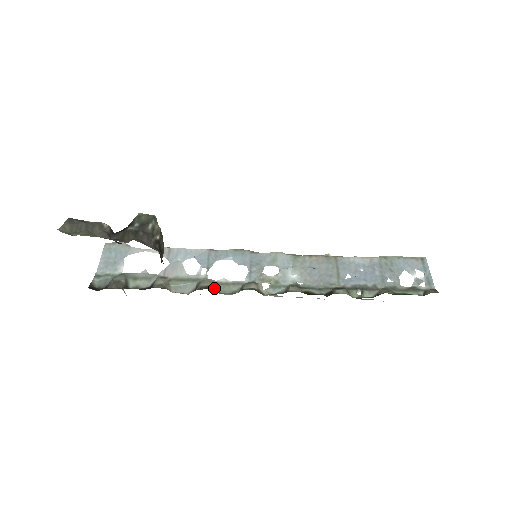
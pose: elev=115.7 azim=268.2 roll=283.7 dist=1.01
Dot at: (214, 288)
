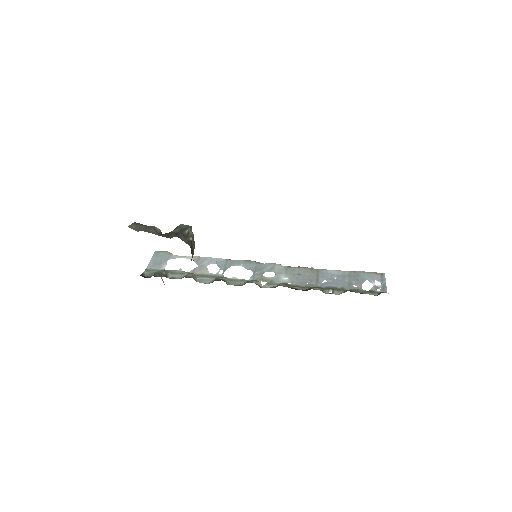
Dot at: (227, 282)
